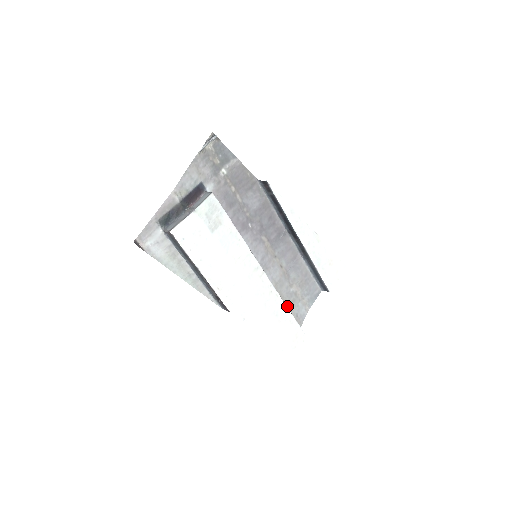
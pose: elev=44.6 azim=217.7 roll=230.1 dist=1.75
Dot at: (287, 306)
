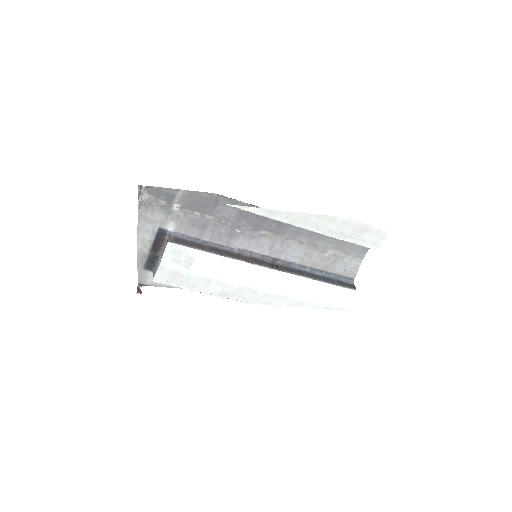
Dot at: (327, 268)
